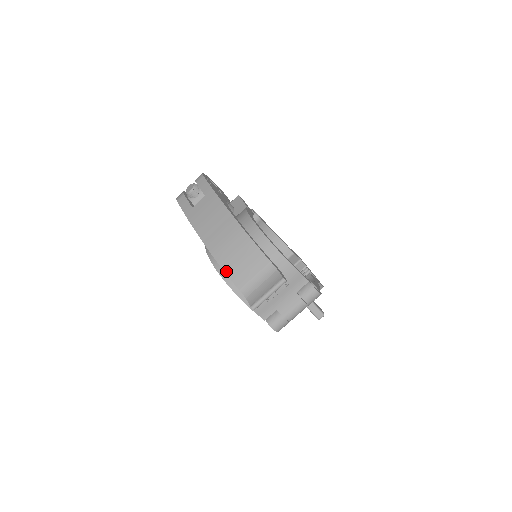
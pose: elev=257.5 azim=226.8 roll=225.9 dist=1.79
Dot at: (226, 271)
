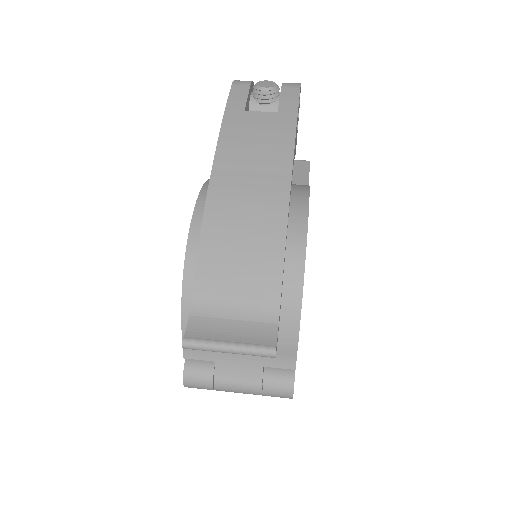
Dot at: (202, 245)
